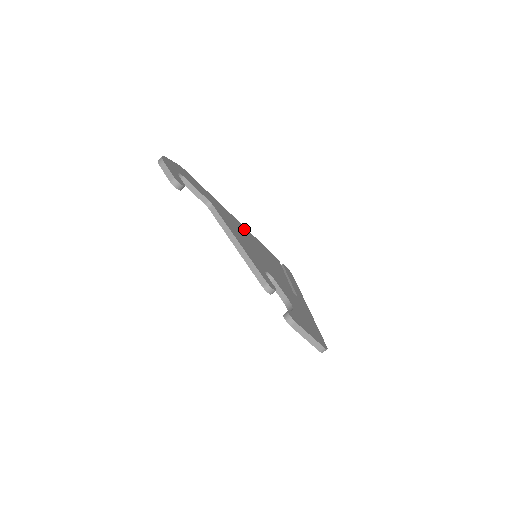
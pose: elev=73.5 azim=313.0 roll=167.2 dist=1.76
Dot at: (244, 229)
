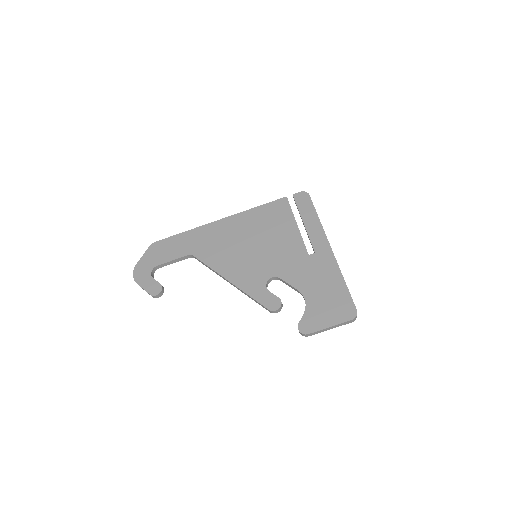
Dot at: (234, 223)
